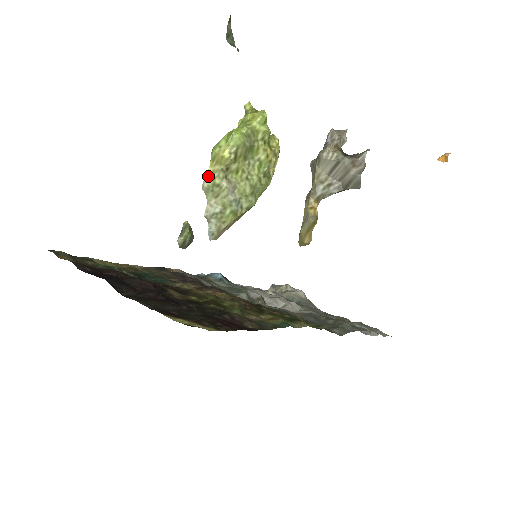
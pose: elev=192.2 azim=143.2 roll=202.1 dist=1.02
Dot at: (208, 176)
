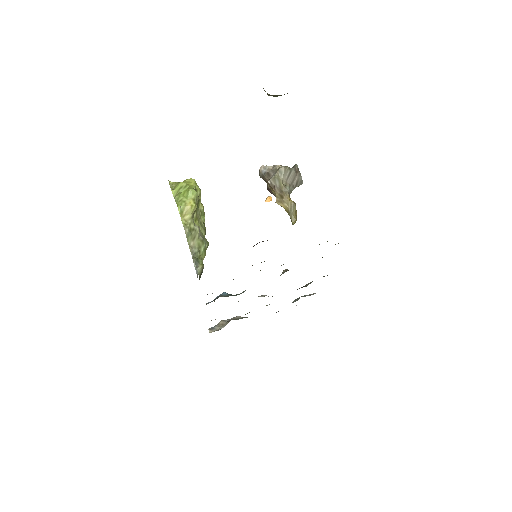
Dot at: (184, 224)
